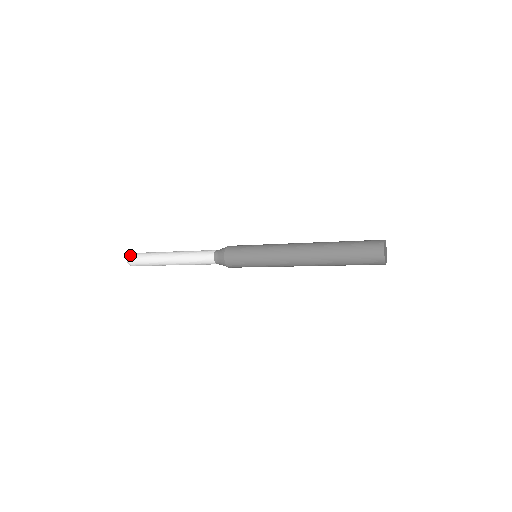
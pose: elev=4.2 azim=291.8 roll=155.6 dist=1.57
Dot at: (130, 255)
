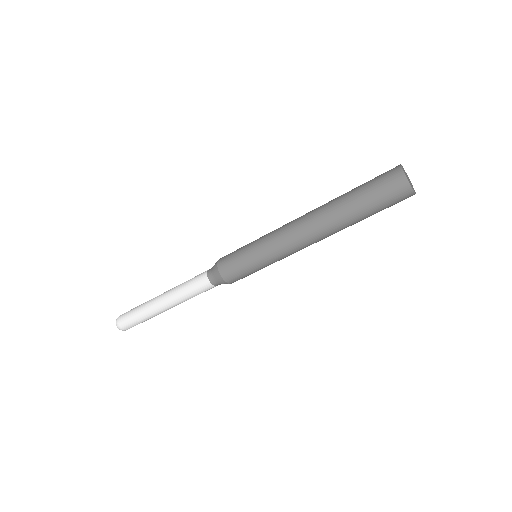
Dot at: occluded
